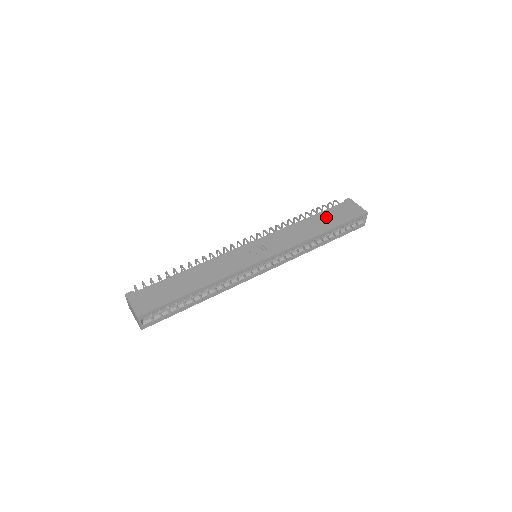
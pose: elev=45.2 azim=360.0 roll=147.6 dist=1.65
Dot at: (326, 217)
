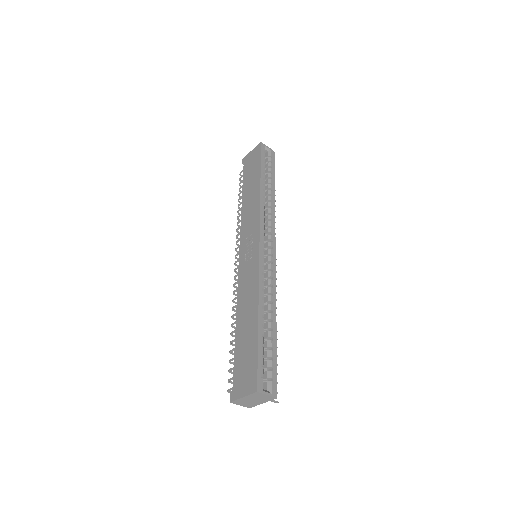
Dot at: (249, 181)
